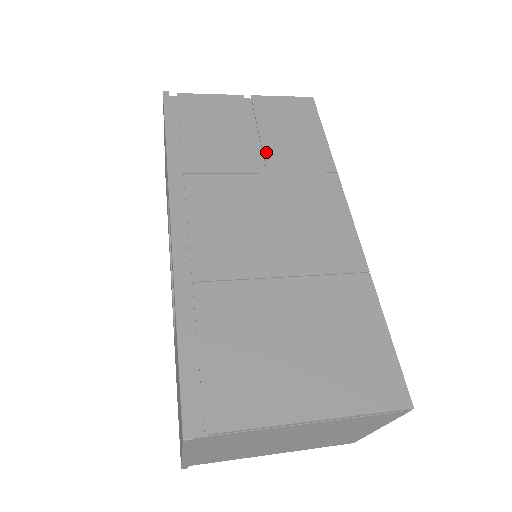
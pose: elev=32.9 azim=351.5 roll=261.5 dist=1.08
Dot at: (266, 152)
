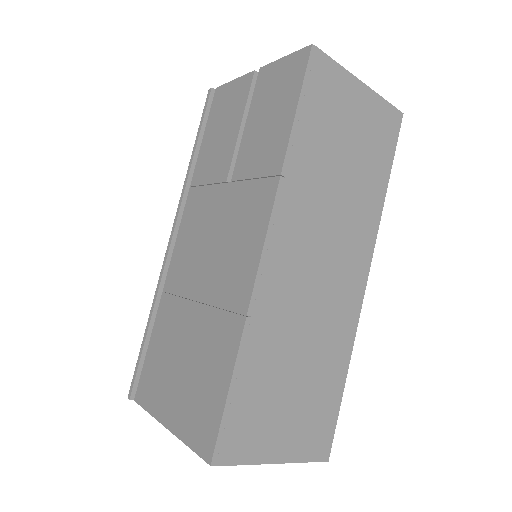
Dot at: (240, 153)
